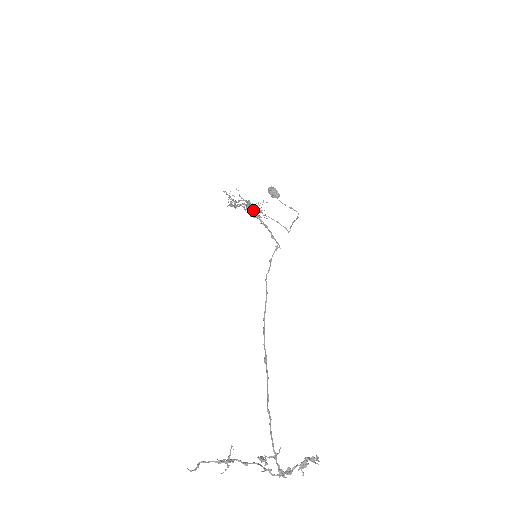
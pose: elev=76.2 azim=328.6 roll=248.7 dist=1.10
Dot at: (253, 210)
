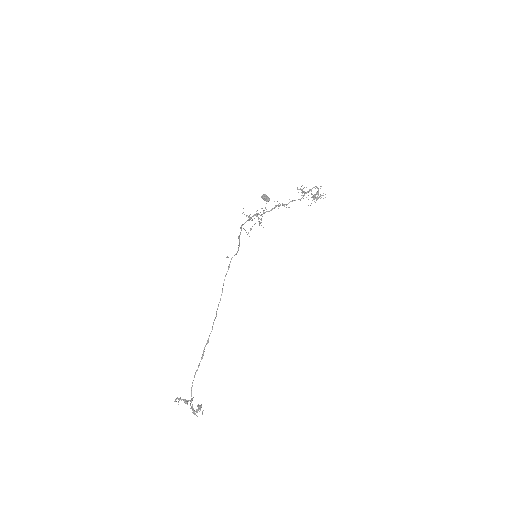
Dot at: (243, 224)
